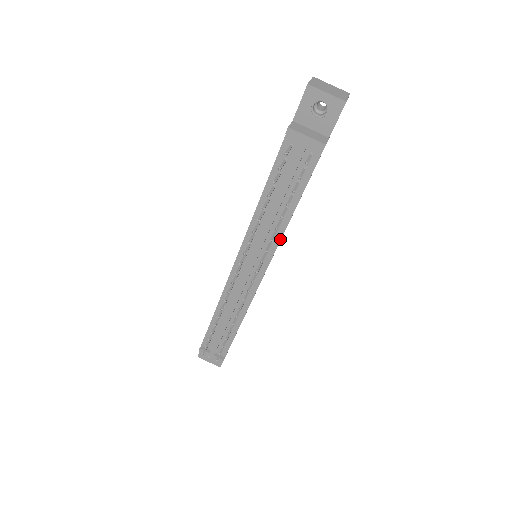
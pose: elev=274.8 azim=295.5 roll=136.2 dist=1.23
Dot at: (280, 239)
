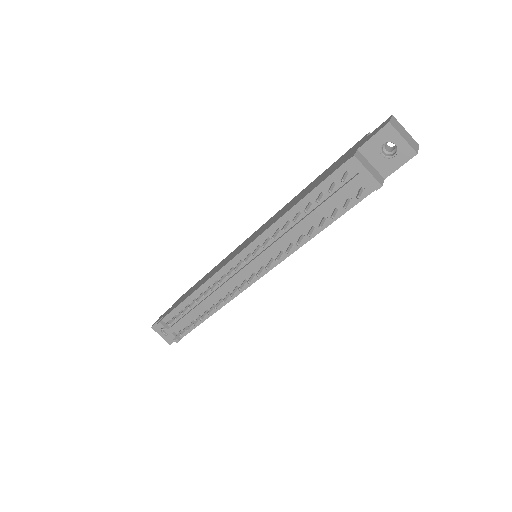
Dot at: (292, 252)
